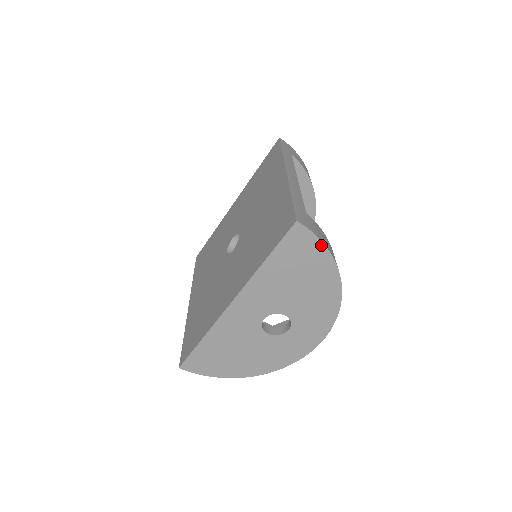
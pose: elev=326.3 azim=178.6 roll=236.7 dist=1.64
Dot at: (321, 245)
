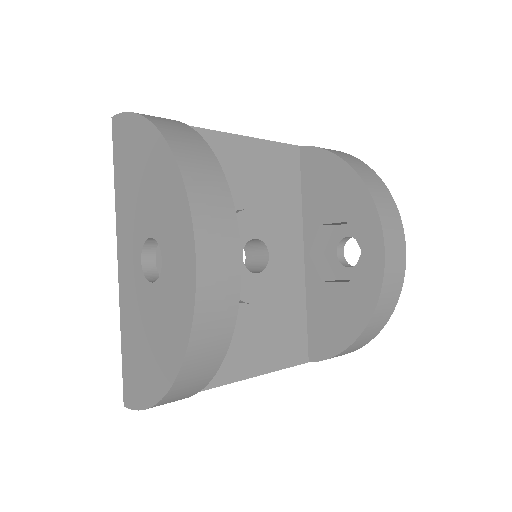
Dot at: (131, 116)
